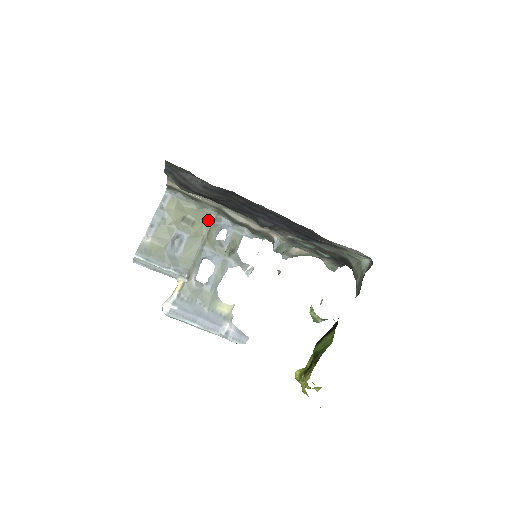
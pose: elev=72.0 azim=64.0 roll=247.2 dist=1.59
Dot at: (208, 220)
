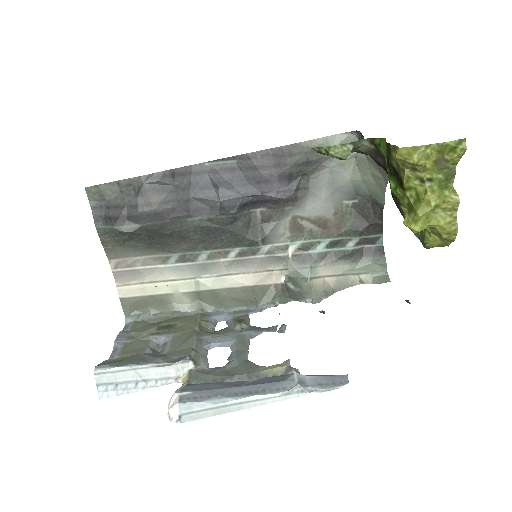
Dot at: (193, 319)
